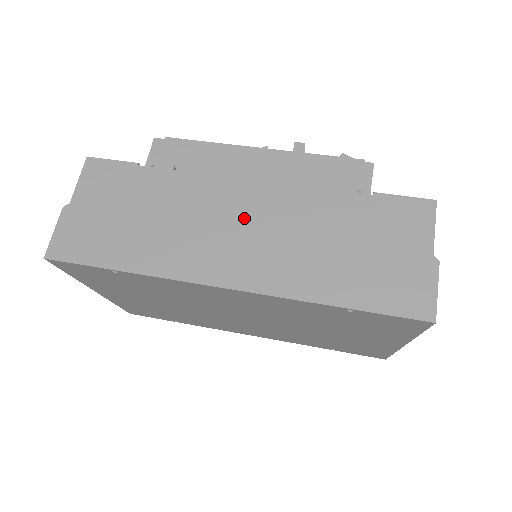
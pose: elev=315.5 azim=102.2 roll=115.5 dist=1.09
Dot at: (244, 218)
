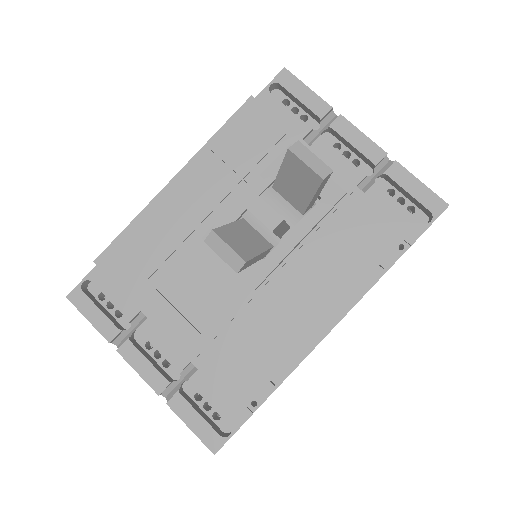
Dot at: occluded
